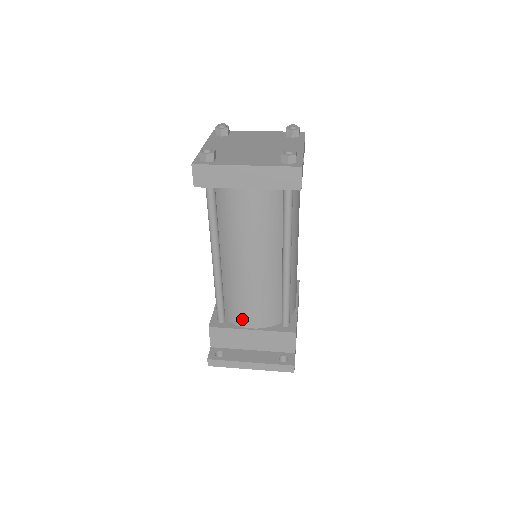
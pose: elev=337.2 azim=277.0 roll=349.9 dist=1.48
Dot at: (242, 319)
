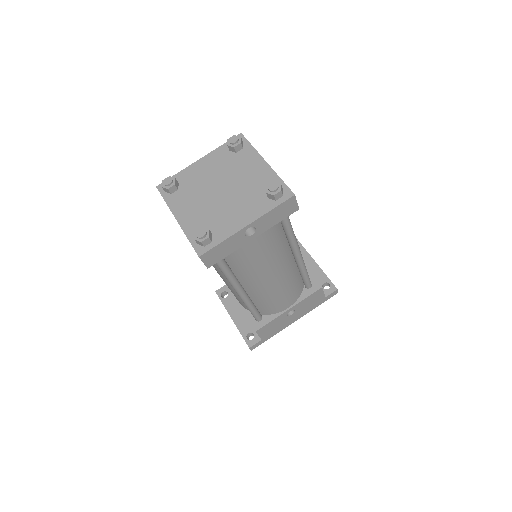
Dot at: occluded
